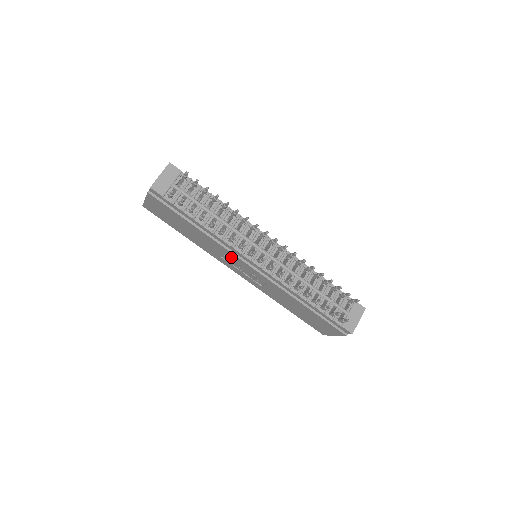
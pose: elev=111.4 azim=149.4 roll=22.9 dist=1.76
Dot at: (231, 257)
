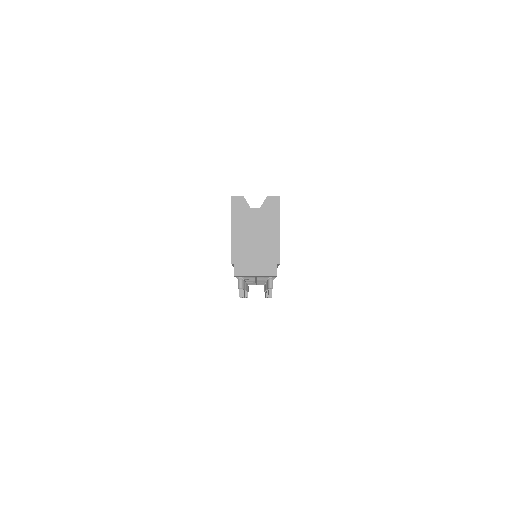
Dot at: occluded
